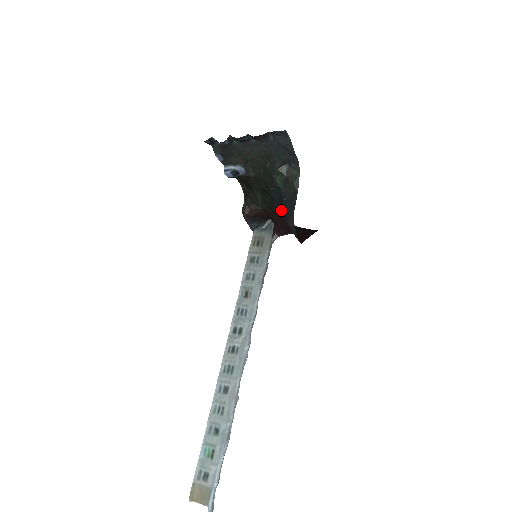
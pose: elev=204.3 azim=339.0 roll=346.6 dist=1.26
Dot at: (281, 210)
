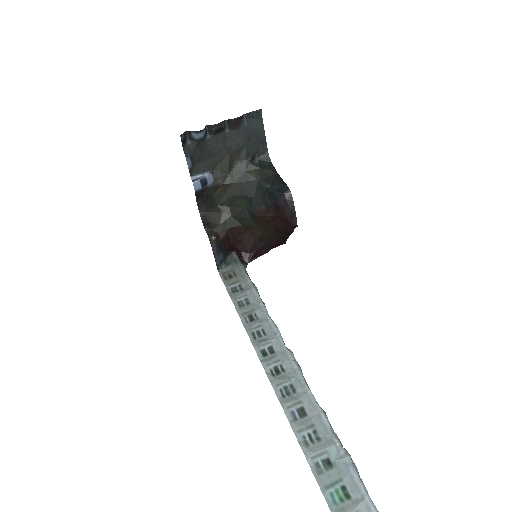
Dot at: (266, 200)
